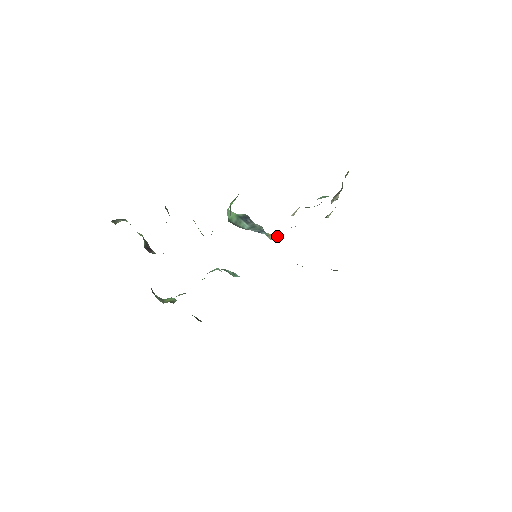
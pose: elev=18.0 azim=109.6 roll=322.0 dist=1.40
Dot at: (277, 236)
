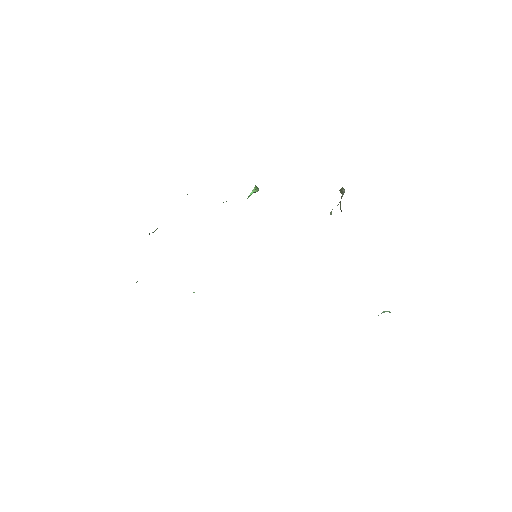
Dot at: occluded
